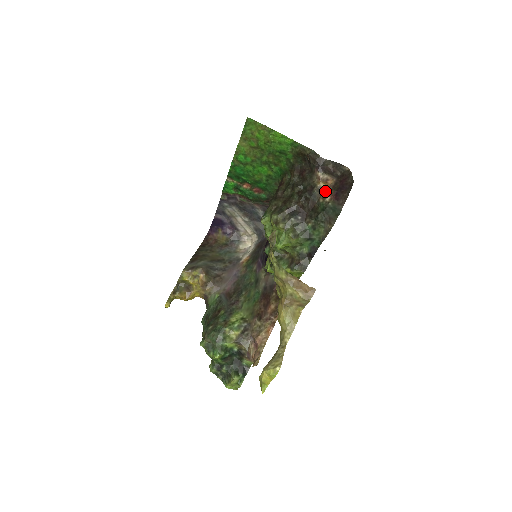
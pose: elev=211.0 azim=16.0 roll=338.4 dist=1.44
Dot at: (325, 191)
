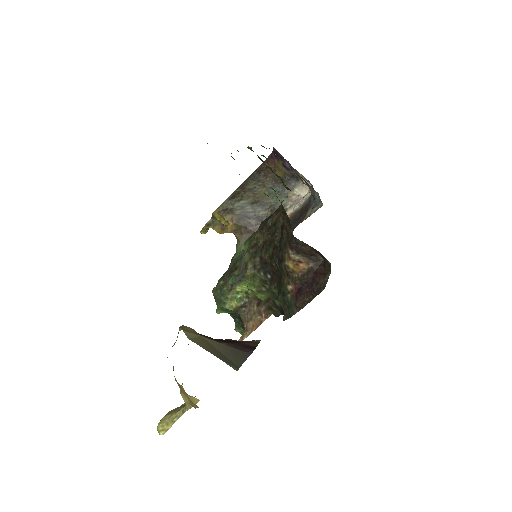
Dot at: (292, 275)
